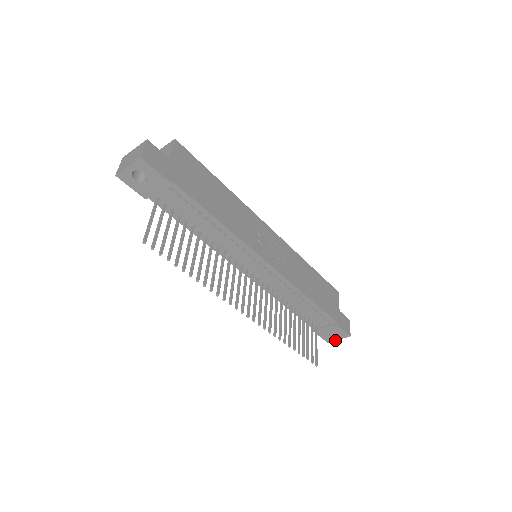
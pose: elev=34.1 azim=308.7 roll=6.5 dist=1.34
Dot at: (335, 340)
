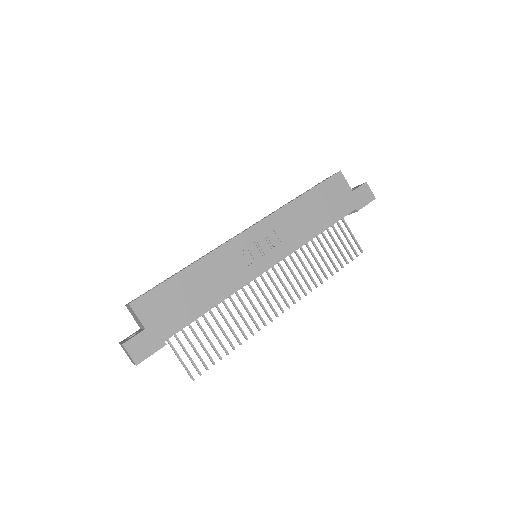
Dot at: occluded
